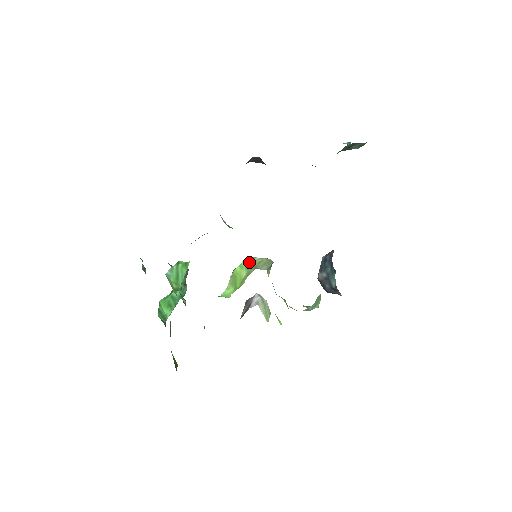
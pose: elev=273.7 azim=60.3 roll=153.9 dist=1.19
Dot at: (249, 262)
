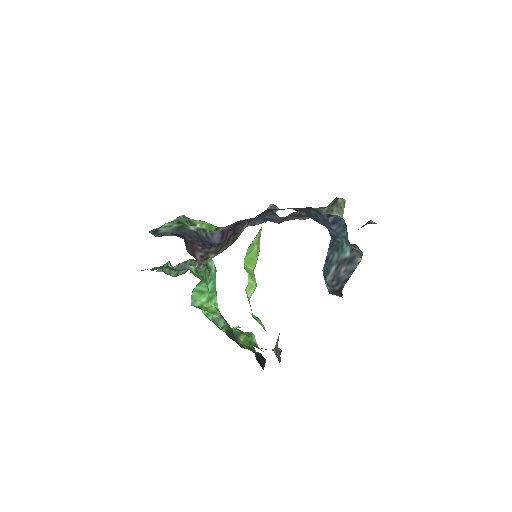
Dot at: (252, 241)
